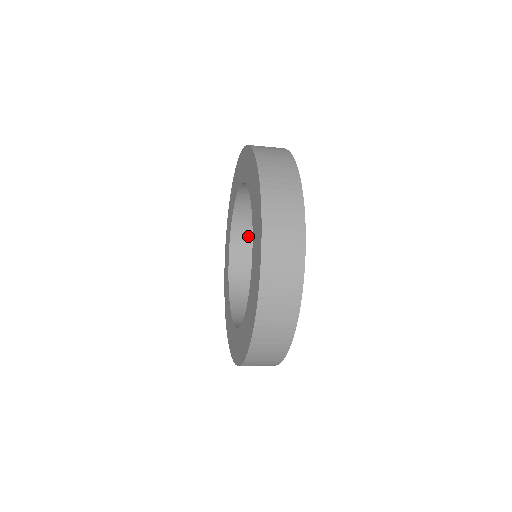
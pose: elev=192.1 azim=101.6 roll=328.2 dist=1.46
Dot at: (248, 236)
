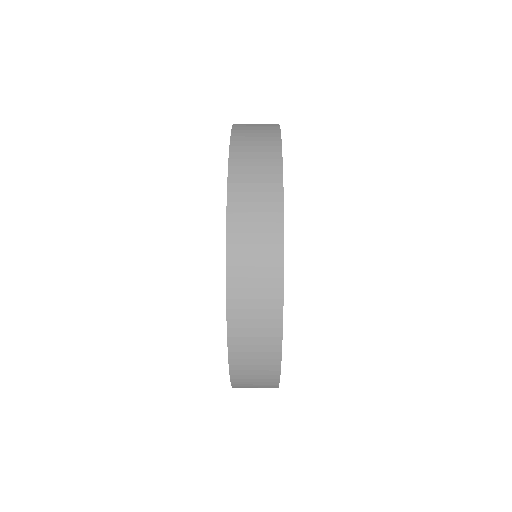
Dot at: occluded
